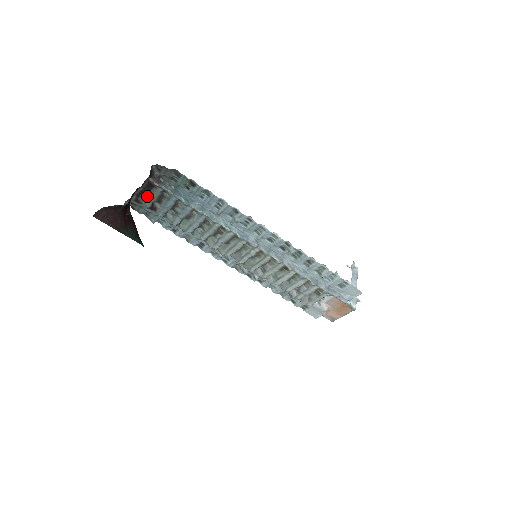
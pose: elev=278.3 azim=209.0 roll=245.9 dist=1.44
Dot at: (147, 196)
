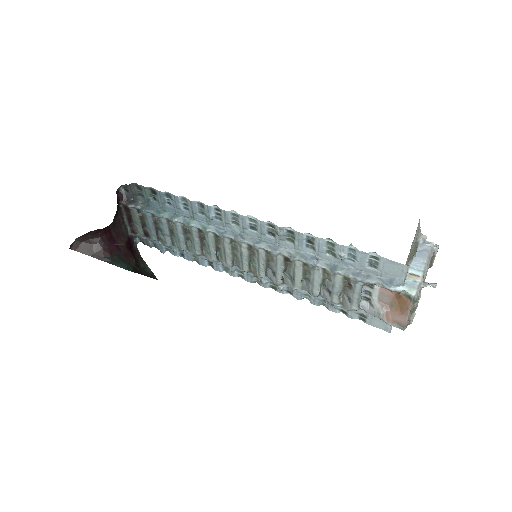
Dot at: (134, 223)
